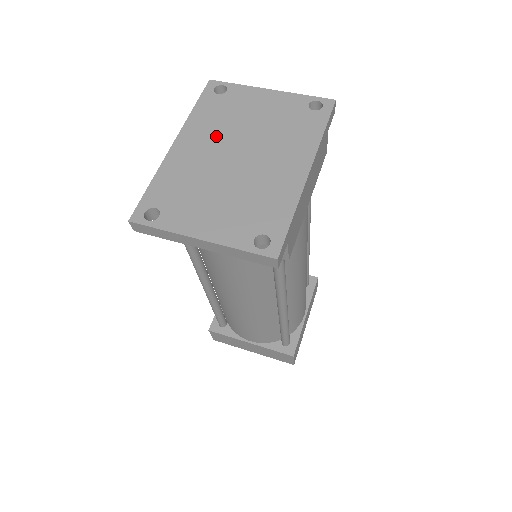
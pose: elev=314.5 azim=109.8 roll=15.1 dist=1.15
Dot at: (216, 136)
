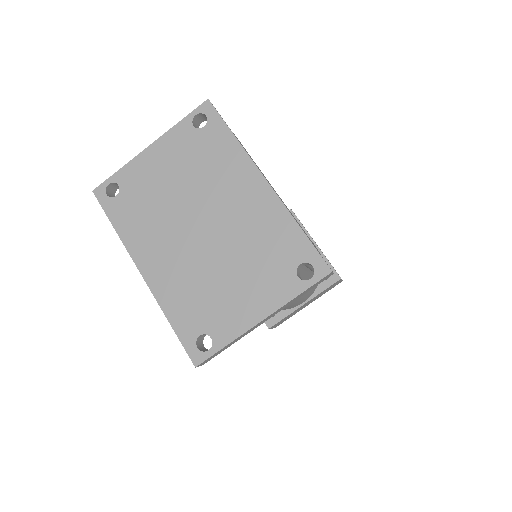
Dot at: (163, 231)
